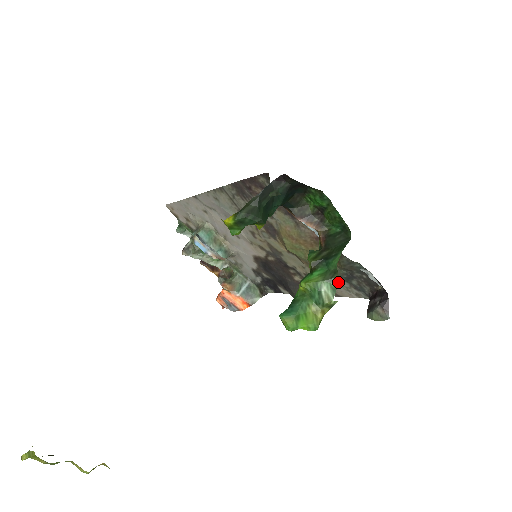
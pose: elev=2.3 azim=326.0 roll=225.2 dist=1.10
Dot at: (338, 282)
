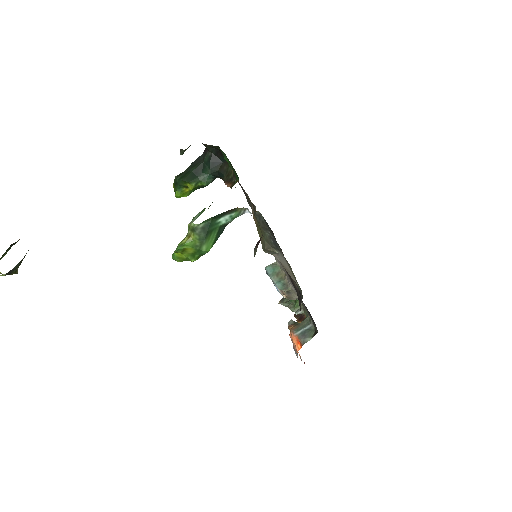
Dot at: (283, 258)
